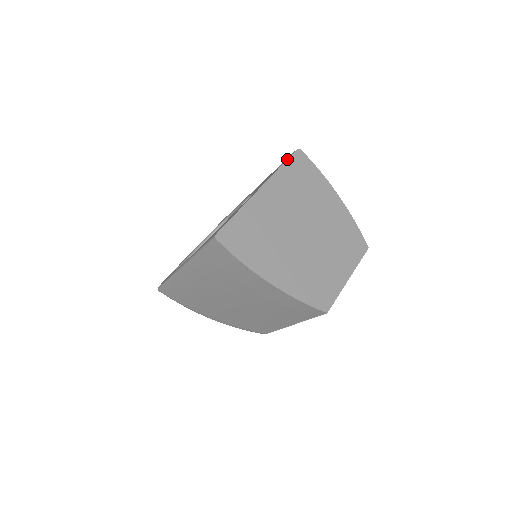
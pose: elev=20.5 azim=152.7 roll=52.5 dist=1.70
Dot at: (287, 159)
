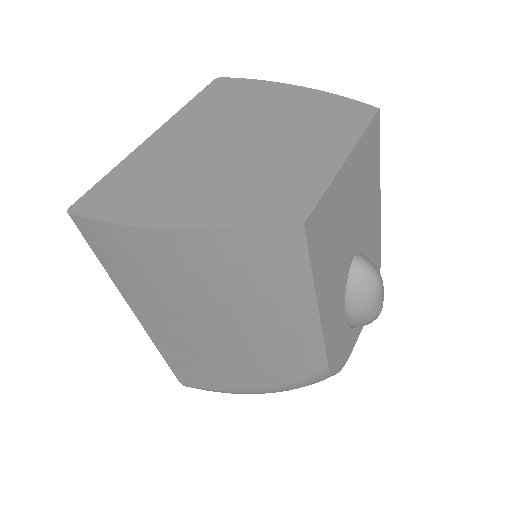
Dot at: (198, 94)
